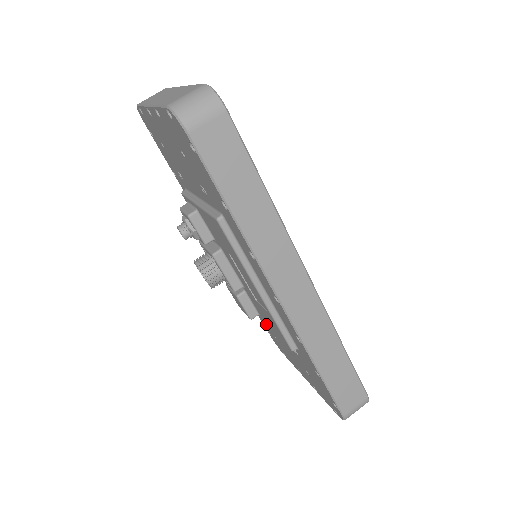
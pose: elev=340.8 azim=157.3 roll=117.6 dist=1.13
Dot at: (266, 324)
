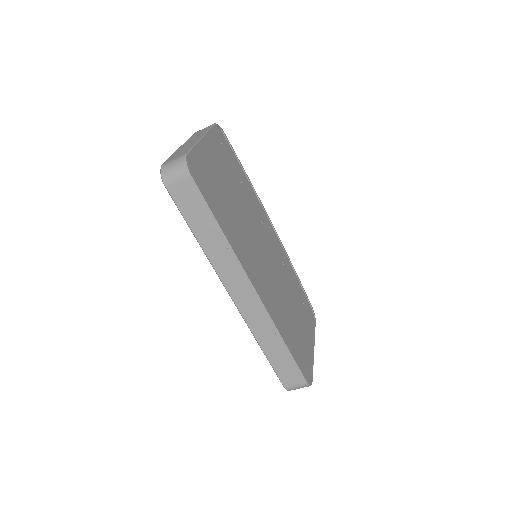
Dot at: occluded
